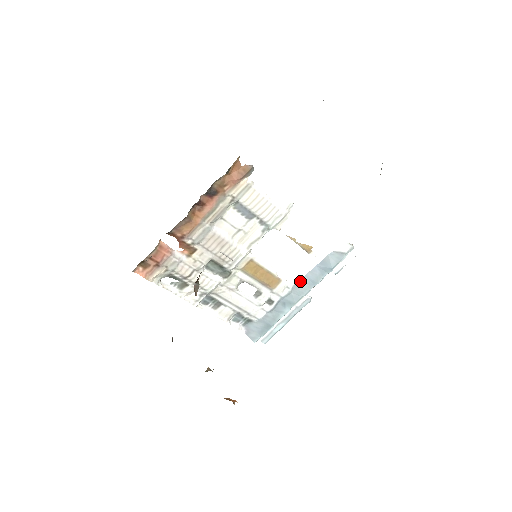
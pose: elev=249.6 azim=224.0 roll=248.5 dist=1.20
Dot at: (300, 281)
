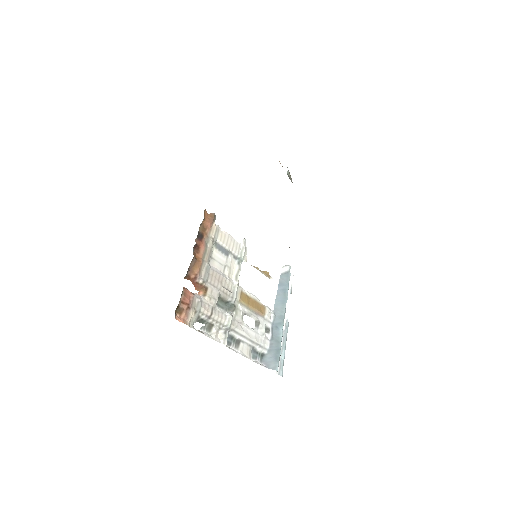
Dot at: (275, 305)
